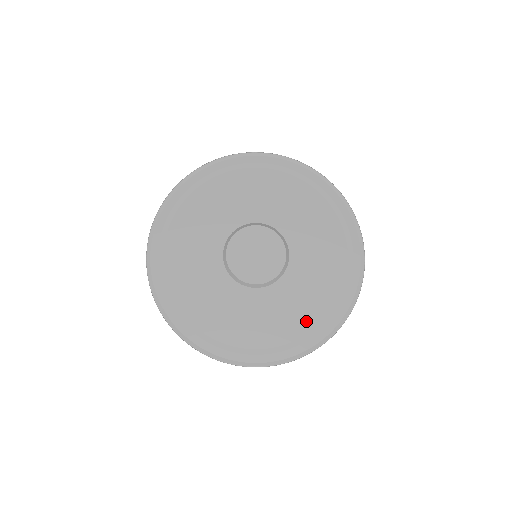
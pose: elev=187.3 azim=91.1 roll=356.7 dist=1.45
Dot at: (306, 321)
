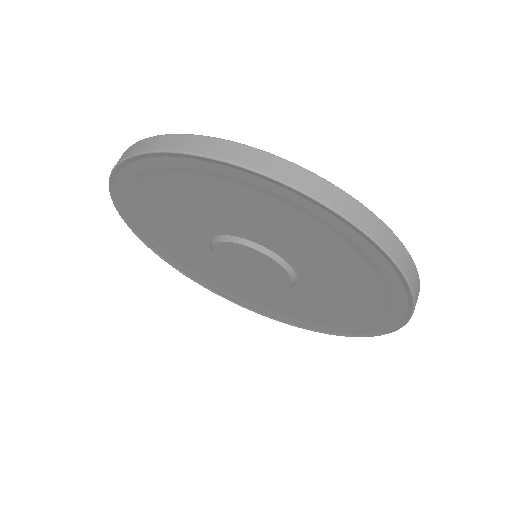
Dot at: occluded
